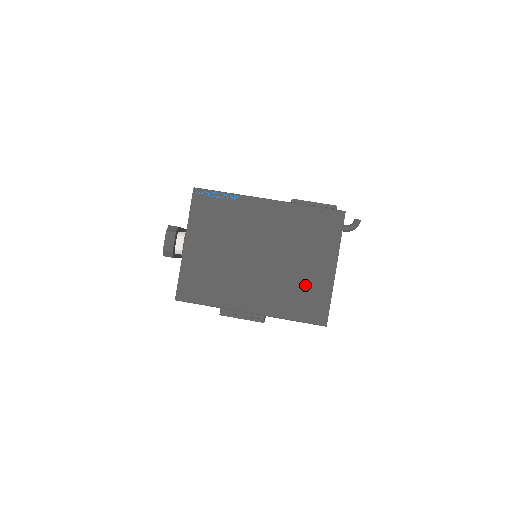
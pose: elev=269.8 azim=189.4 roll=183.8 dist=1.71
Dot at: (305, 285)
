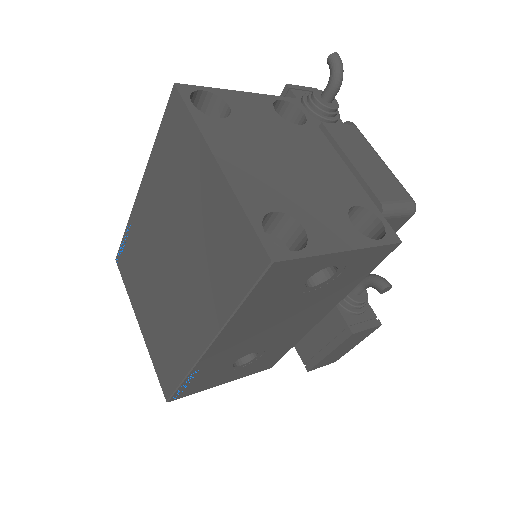
Dot at: (213, 234)
